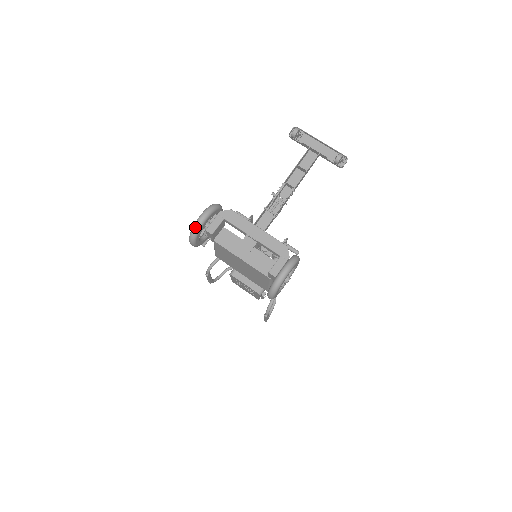
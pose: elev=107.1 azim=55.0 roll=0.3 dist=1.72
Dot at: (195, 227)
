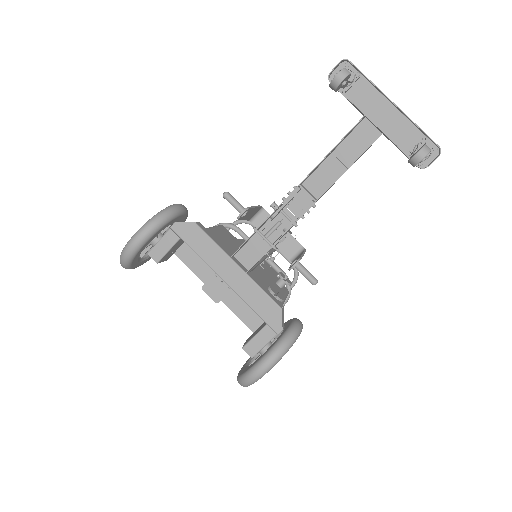
Dot at: (123, 256)
